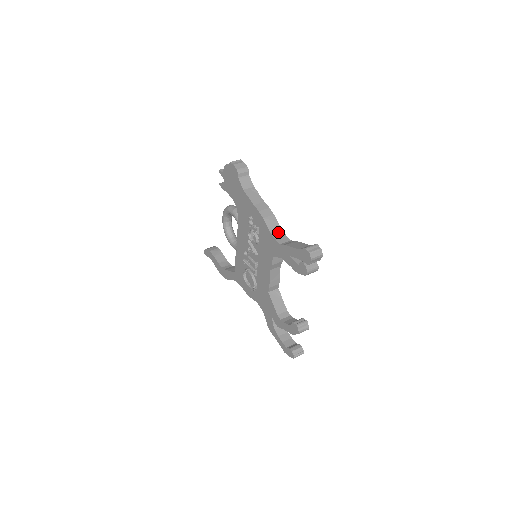
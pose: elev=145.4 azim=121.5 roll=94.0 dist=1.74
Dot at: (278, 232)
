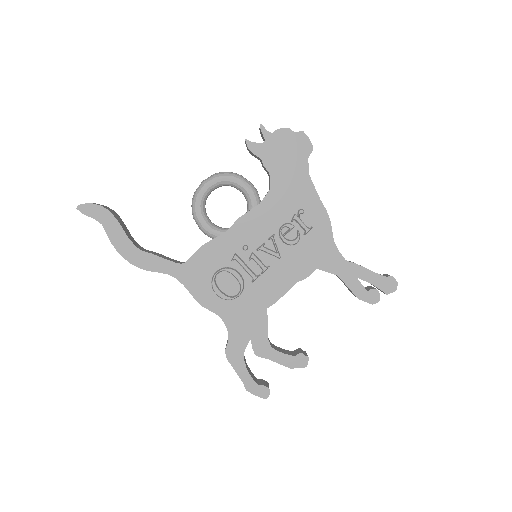
Dot at: occluded
